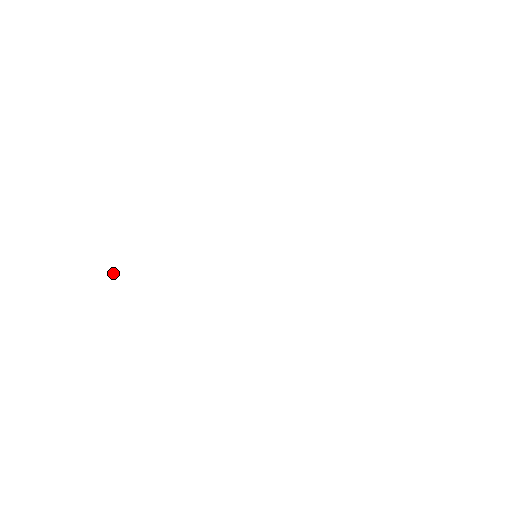
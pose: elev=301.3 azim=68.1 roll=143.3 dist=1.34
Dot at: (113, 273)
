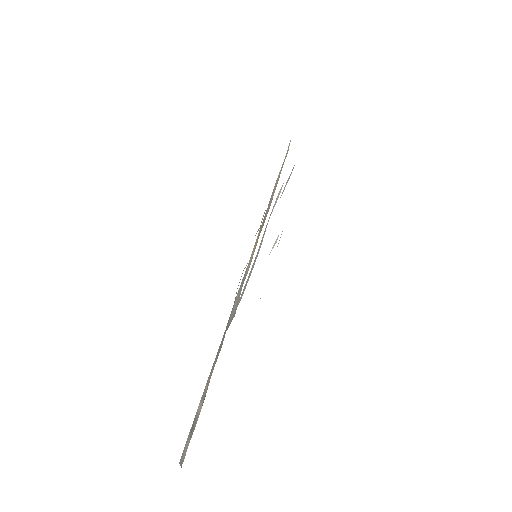
Dot at: (180, 464)
